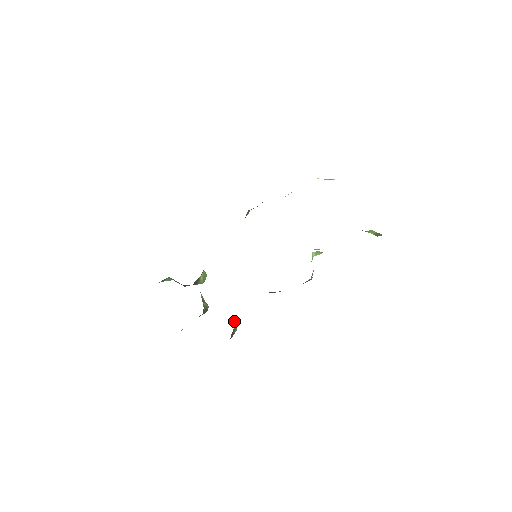
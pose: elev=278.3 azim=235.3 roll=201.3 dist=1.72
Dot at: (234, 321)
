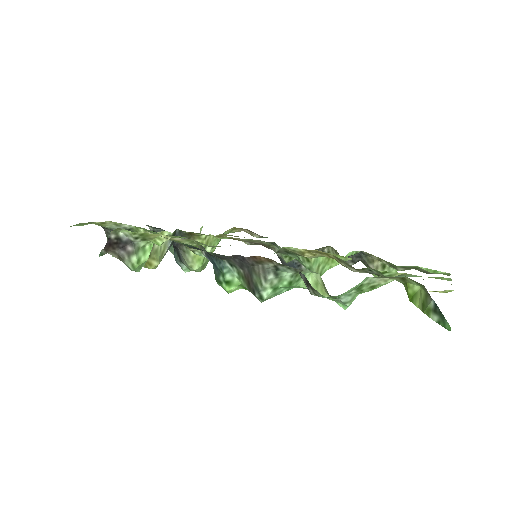
Dot at: (147, 253)
